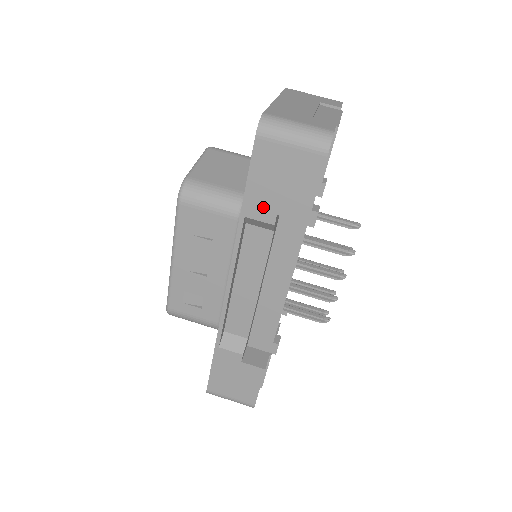
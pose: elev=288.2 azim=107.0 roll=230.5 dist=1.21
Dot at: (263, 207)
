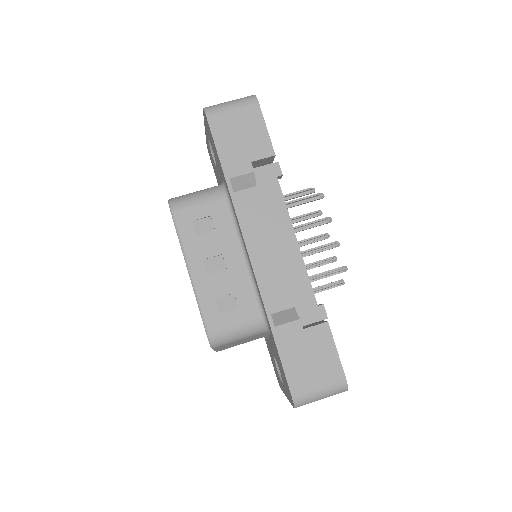
Dot at: (238, 163)
